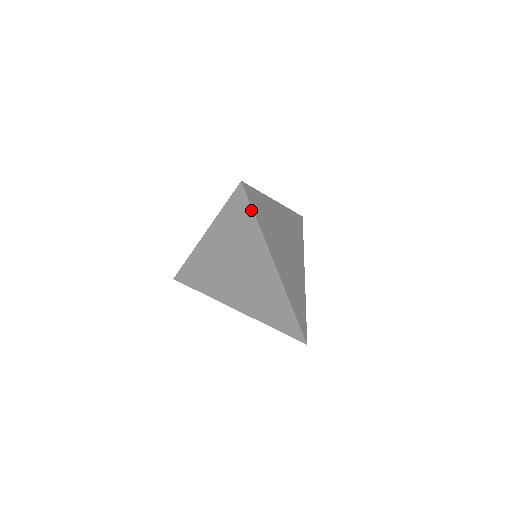
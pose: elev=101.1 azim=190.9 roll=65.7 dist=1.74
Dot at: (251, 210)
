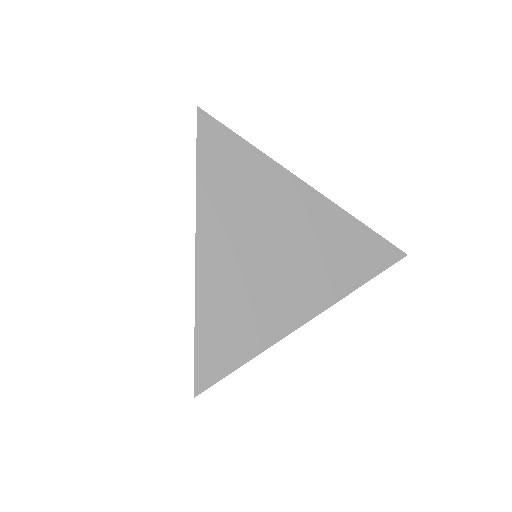
Dot at: (233, 135)
